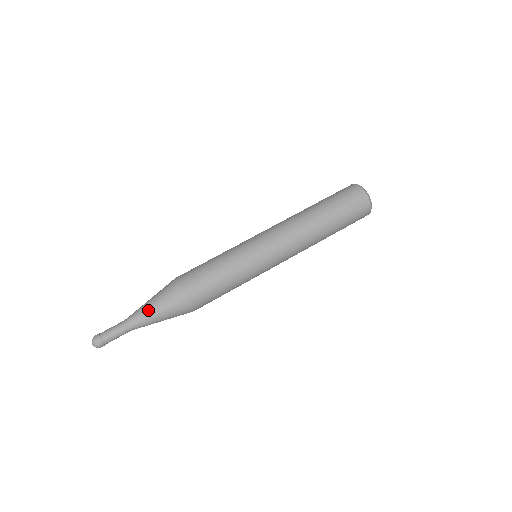
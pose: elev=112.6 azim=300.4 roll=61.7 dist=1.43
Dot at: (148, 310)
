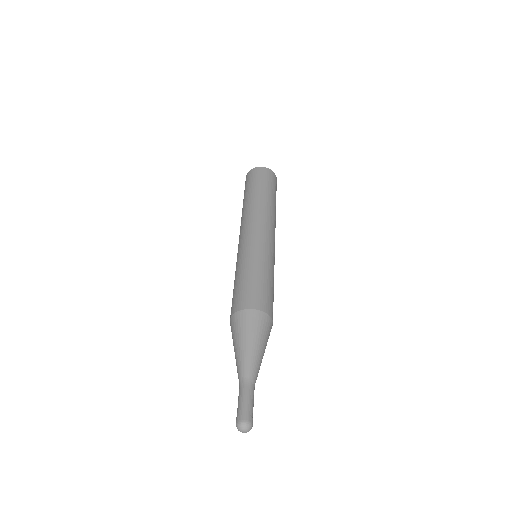
Dot at: (258, 354)
